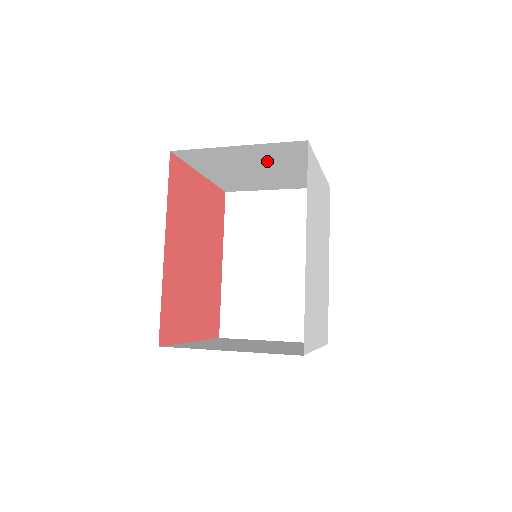
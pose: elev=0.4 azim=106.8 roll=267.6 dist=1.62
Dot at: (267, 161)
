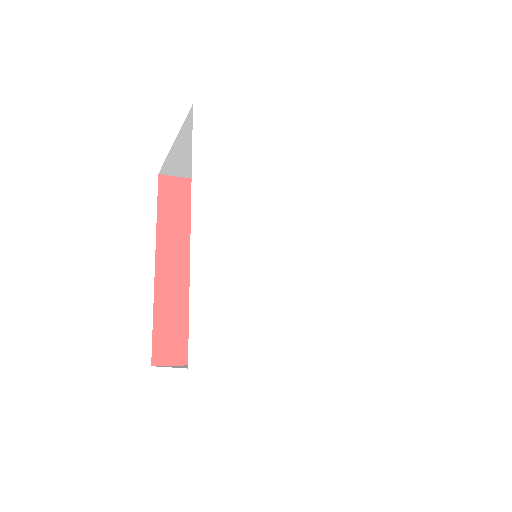
Dot at: occluded
